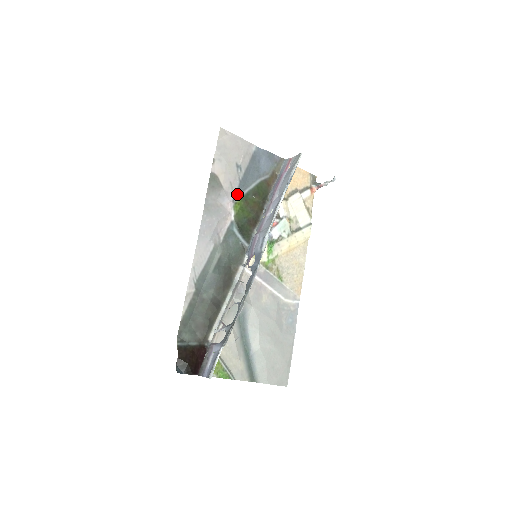
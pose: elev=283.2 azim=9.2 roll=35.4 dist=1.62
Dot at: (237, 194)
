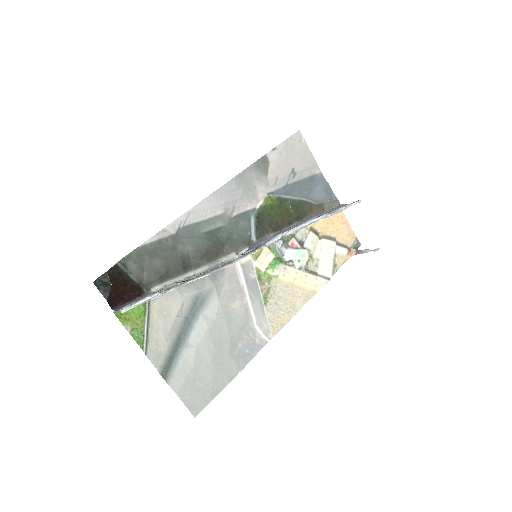
Dot at: (276, 192)
